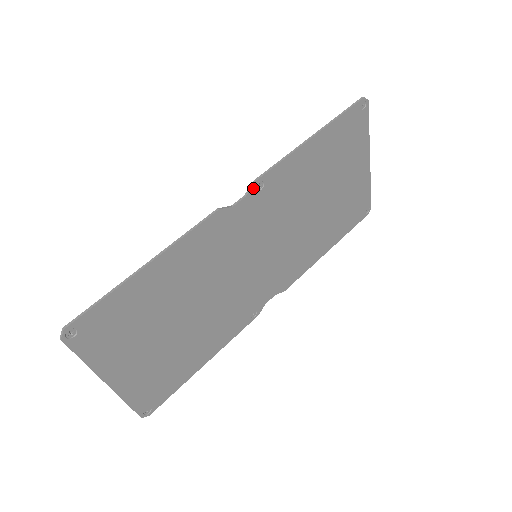
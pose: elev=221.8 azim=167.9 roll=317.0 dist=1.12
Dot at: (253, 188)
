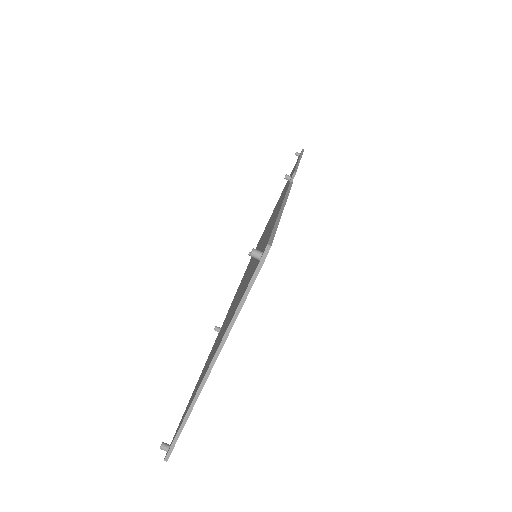
Dot at: occluded
